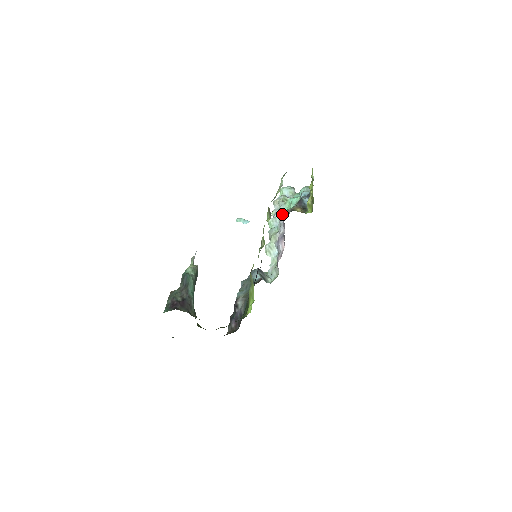
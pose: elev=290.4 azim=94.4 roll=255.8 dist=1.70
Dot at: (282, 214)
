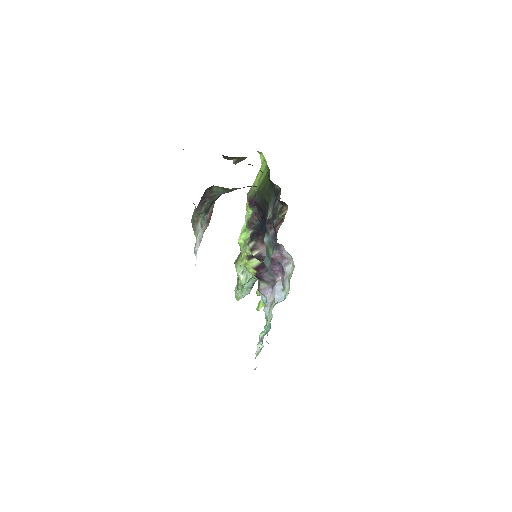
Dot at: occluded
